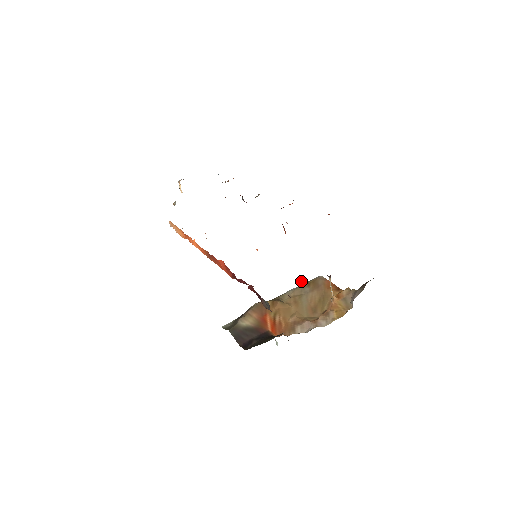
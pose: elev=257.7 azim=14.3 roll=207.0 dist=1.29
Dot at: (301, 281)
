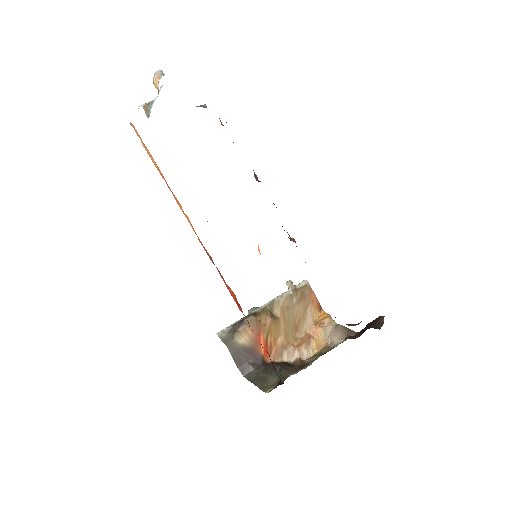
Dot at: (290, 284)
